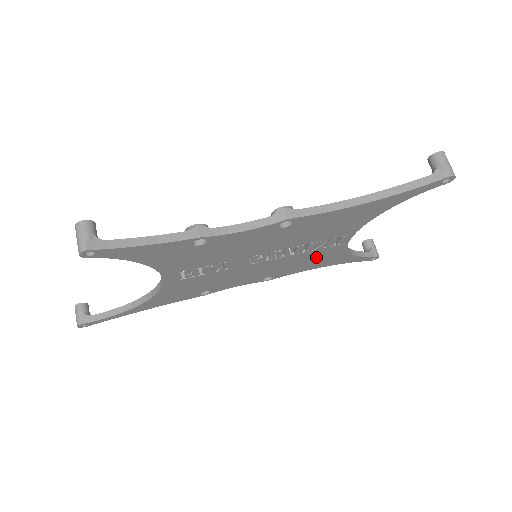
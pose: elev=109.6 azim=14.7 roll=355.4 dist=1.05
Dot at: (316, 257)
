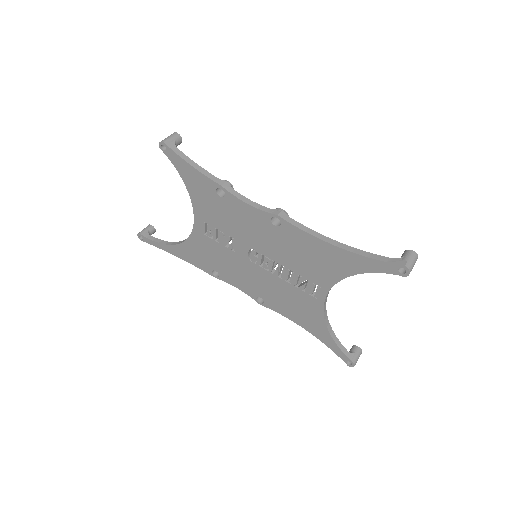
Dot at: (298, 302)
